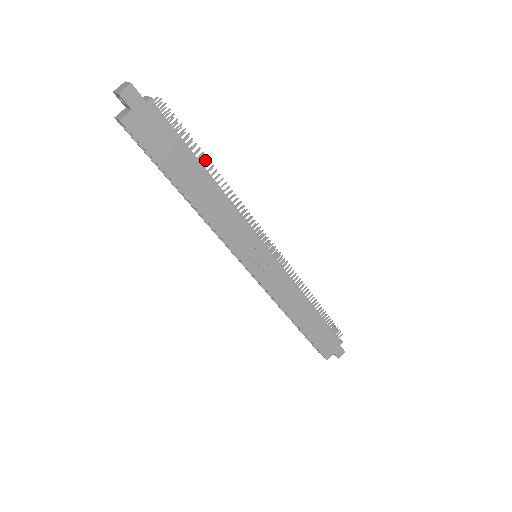
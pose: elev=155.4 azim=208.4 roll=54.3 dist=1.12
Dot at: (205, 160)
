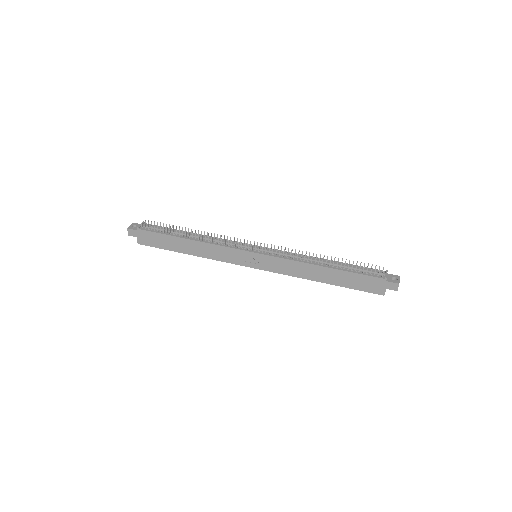
Dot at: (185, 228)
